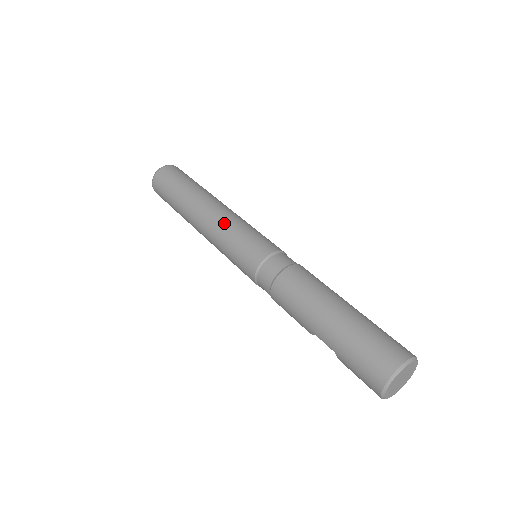
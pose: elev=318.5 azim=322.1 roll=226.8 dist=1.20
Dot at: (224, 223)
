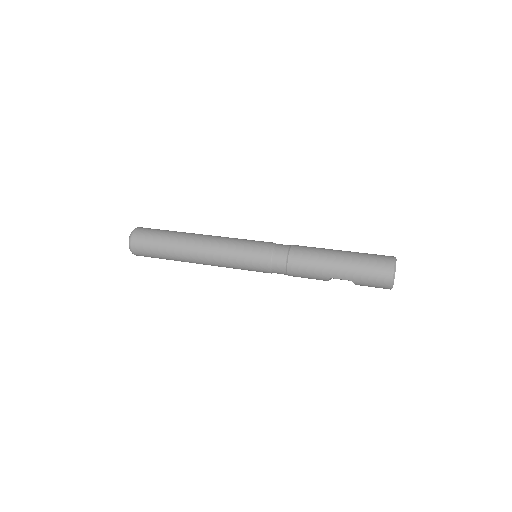
Dot at: (222, 246)
